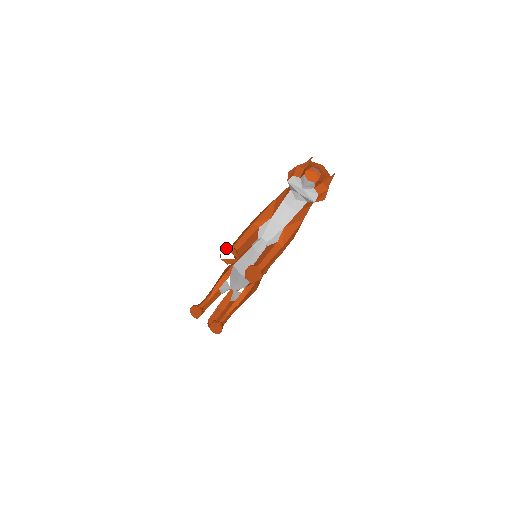
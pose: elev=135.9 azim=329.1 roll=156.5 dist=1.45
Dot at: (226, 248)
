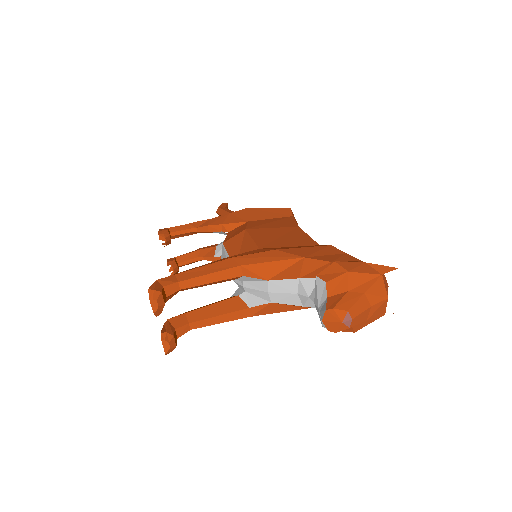
Dot at: (150, 297)
